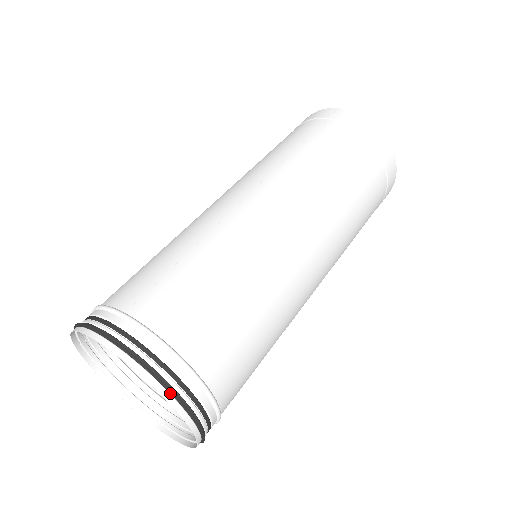
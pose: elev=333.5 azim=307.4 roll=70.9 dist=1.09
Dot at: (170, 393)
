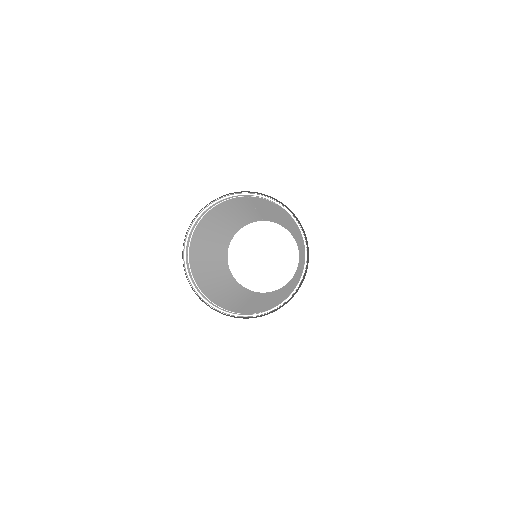
Dot at: (297, 222)
